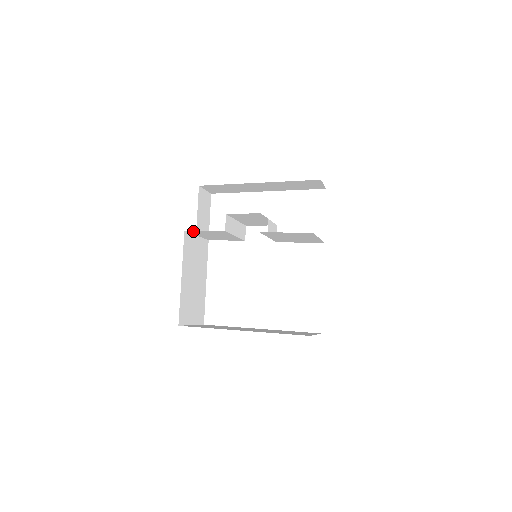
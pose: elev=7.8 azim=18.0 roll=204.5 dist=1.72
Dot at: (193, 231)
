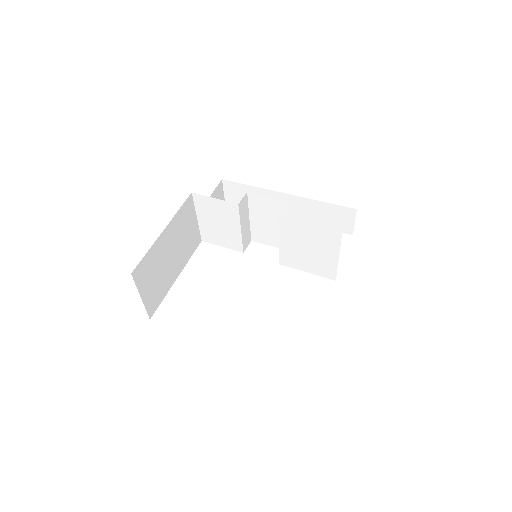
Dot at: (200, 198)
